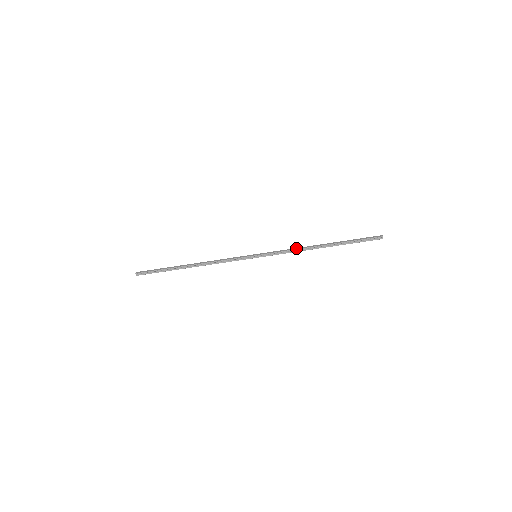
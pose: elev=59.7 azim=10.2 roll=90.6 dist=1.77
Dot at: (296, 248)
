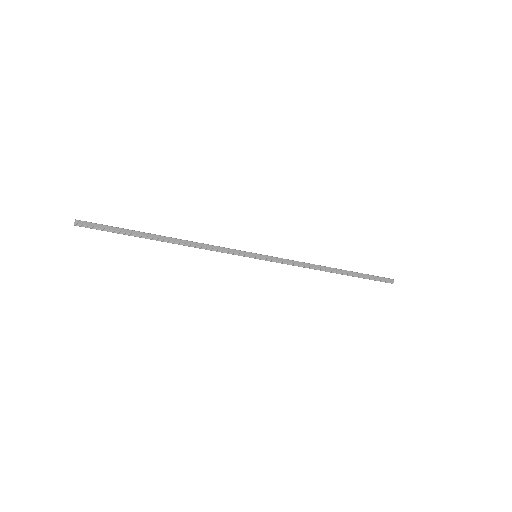
Dot at: (306, 264)
